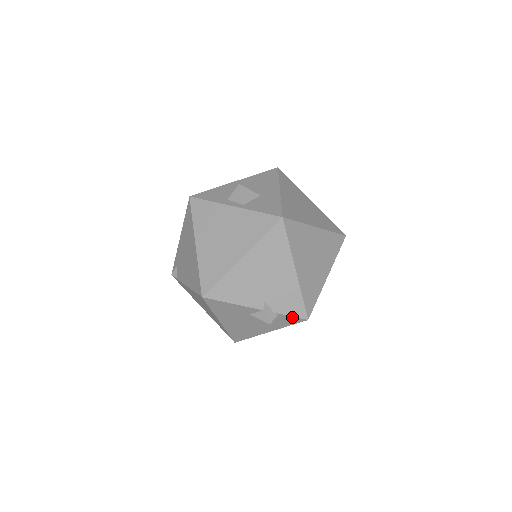
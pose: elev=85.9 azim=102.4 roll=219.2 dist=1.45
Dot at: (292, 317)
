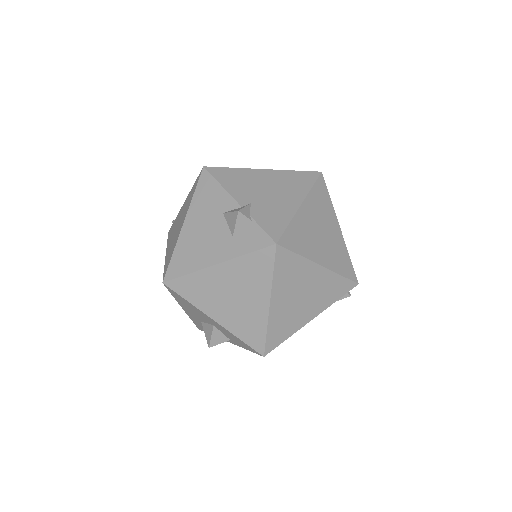
Dot at: (263, 232)
